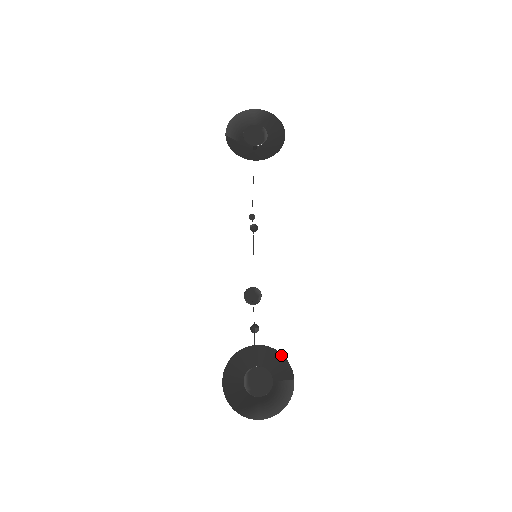
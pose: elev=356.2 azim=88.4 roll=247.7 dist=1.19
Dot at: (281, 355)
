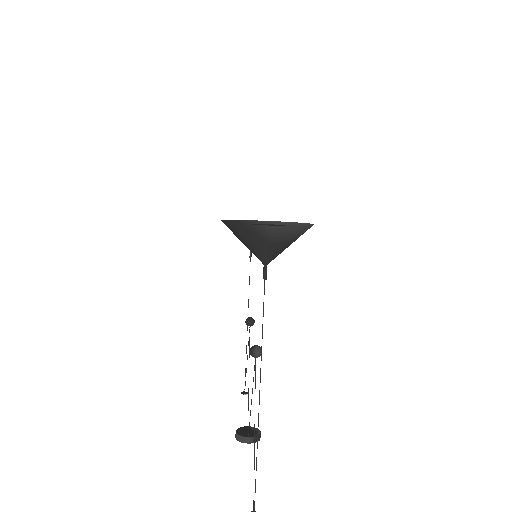
Dot at: occluded
